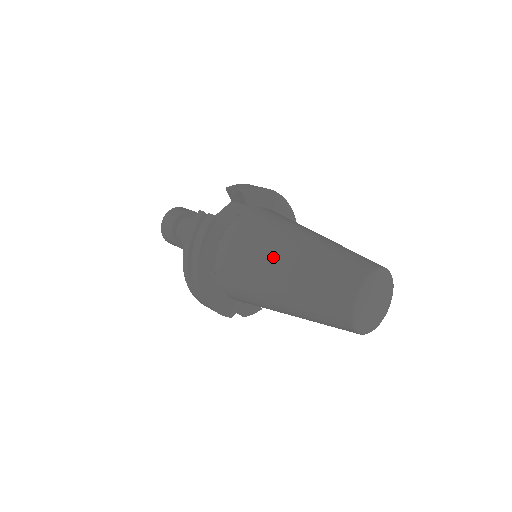
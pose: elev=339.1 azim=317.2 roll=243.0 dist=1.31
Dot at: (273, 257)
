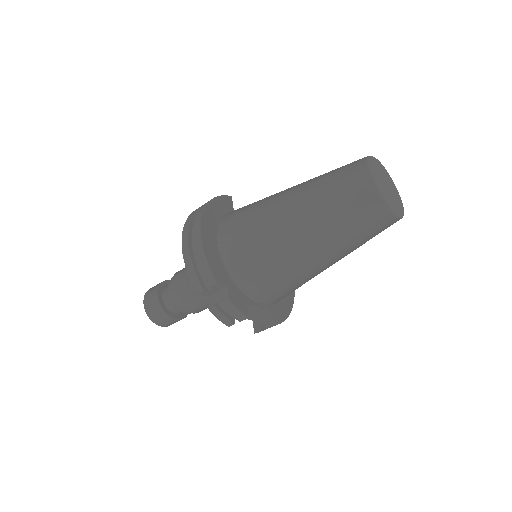
Dot at: occluded
